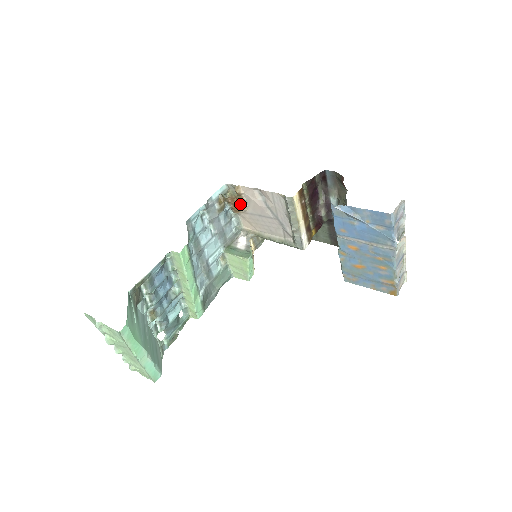
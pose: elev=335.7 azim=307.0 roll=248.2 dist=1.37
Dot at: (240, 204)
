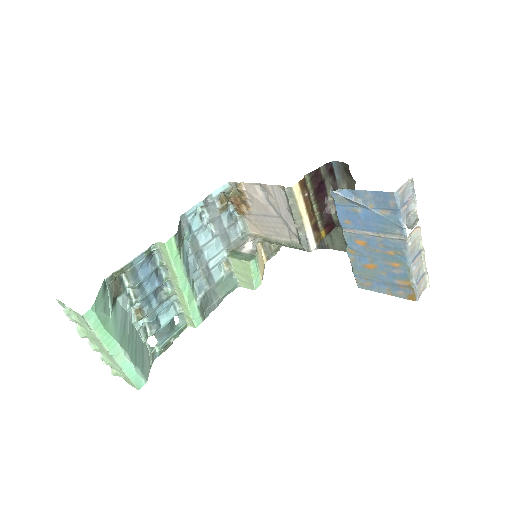
Dot at: (244, 204)
